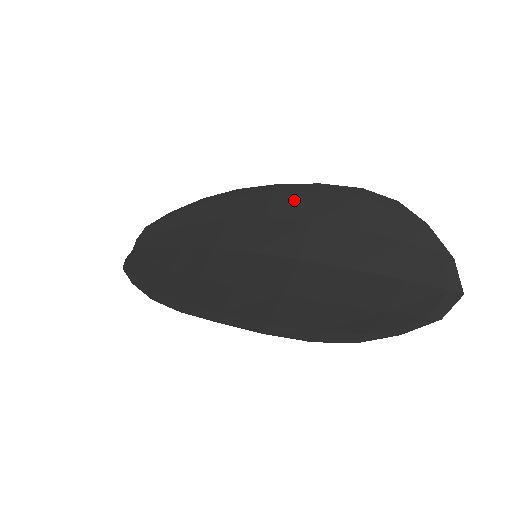
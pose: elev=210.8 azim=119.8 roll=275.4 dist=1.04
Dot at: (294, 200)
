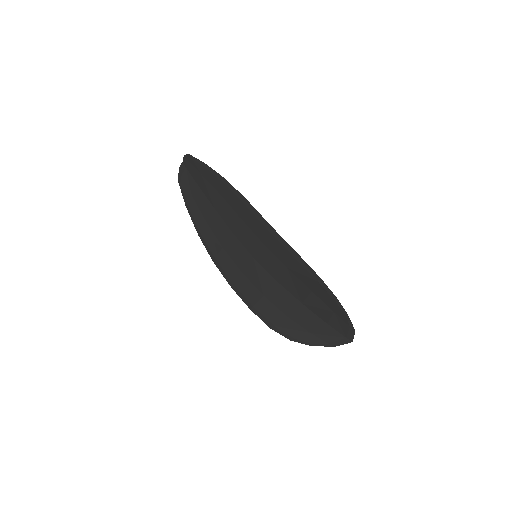
Dot at: (280, 249)
